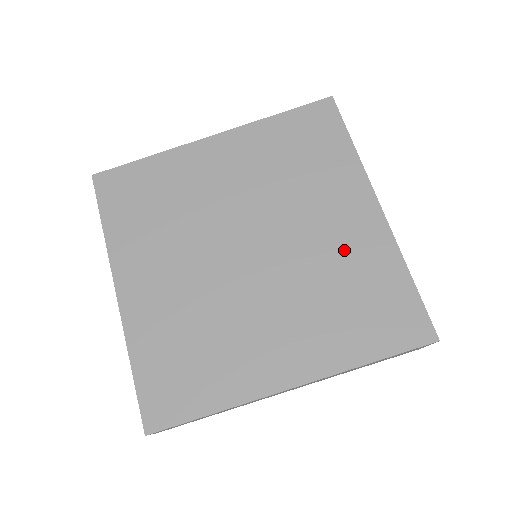
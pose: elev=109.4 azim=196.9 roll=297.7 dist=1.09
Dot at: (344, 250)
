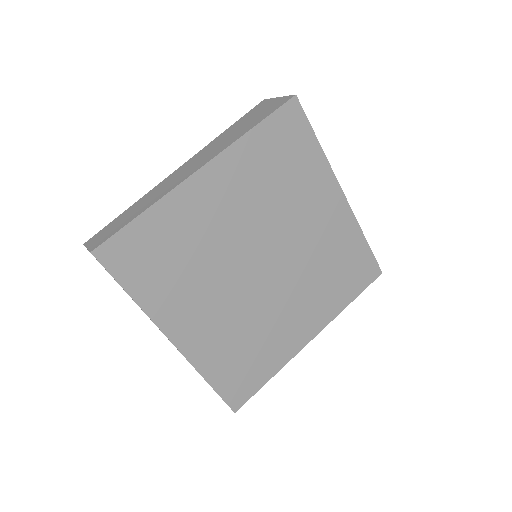
Dot at: (327, 238)
